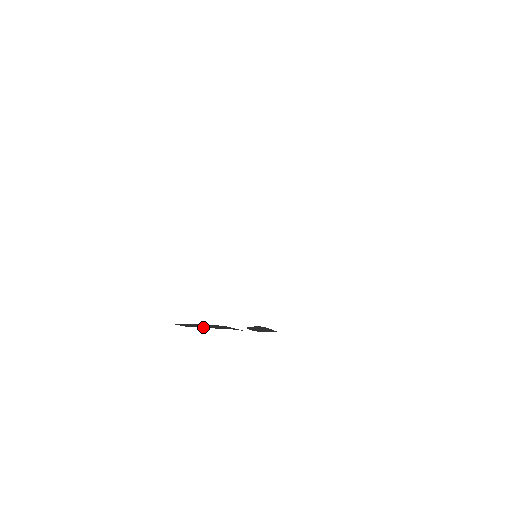
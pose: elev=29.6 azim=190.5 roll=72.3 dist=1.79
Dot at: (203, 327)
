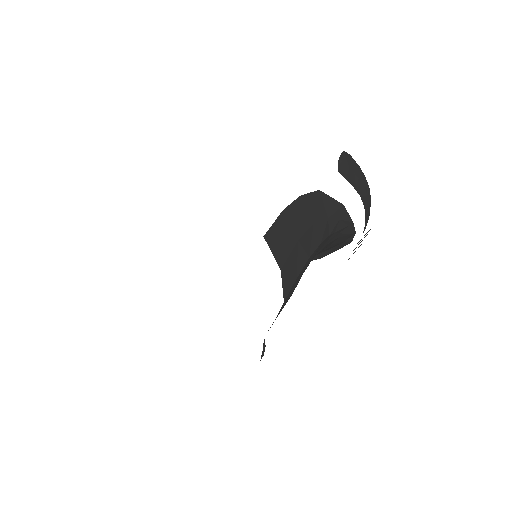
Dot at: (300, 235)
